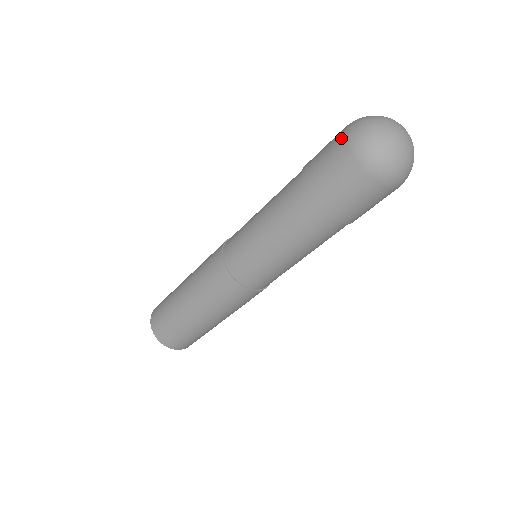
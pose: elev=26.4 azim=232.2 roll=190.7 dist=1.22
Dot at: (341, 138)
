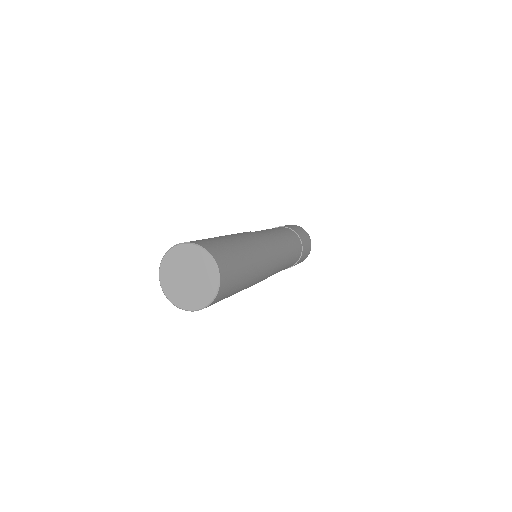
Dot at: occluded
